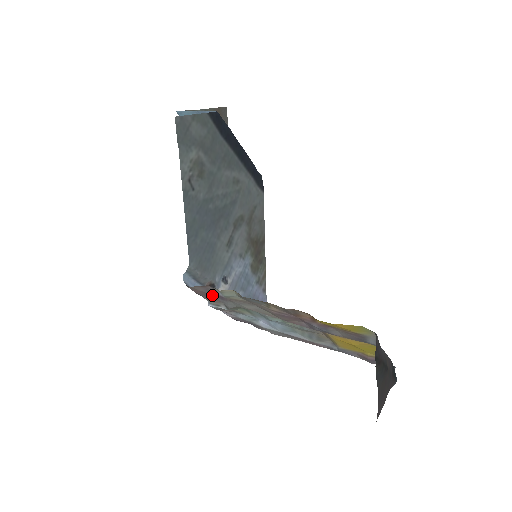
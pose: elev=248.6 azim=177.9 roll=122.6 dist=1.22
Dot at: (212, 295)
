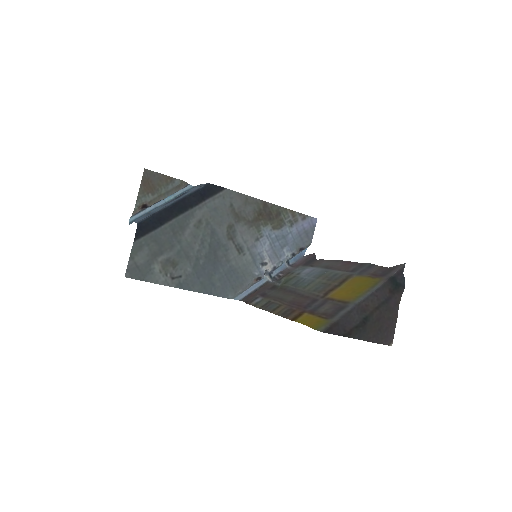
Dot at: (260, 292)
